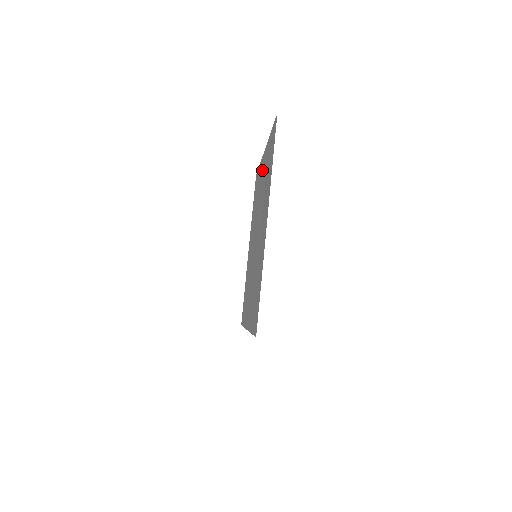
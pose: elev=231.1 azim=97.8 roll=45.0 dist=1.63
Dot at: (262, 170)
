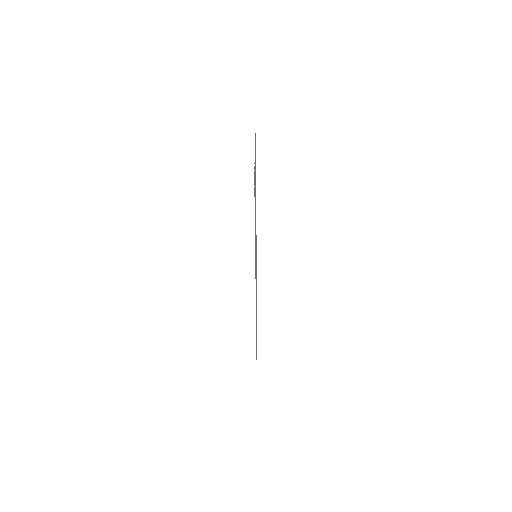
Dot at: occluded
